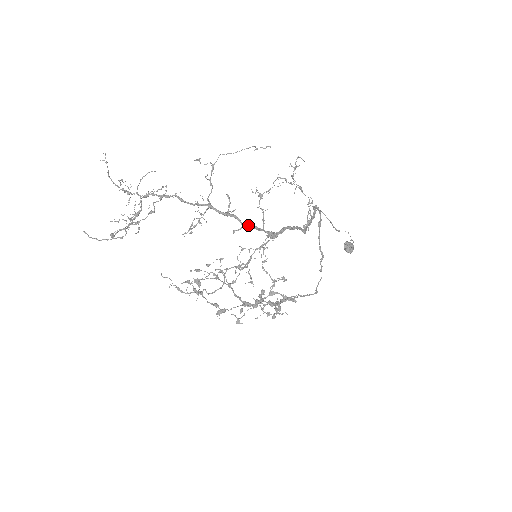
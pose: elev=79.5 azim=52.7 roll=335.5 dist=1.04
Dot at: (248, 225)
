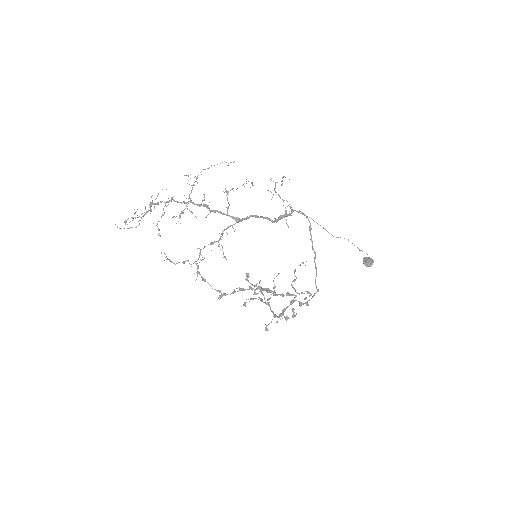
Dot at: (213, 210)
